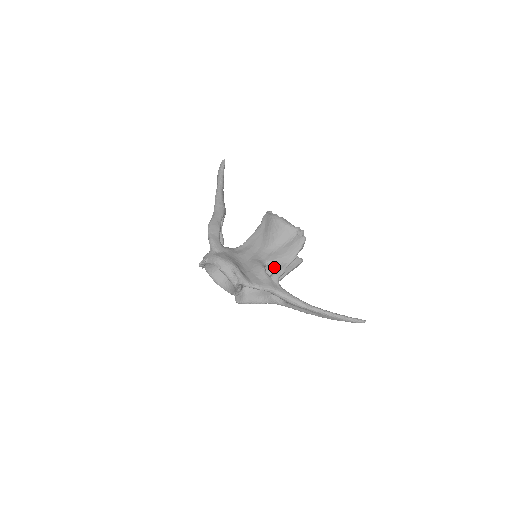
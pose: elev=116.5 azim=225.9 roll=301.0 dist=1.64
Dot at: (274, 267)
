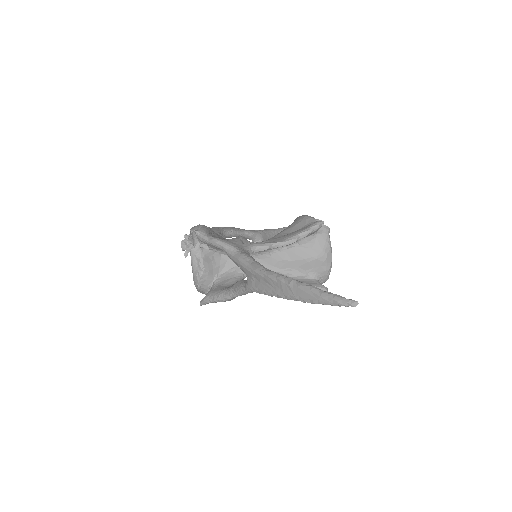
Dot at: occluded
